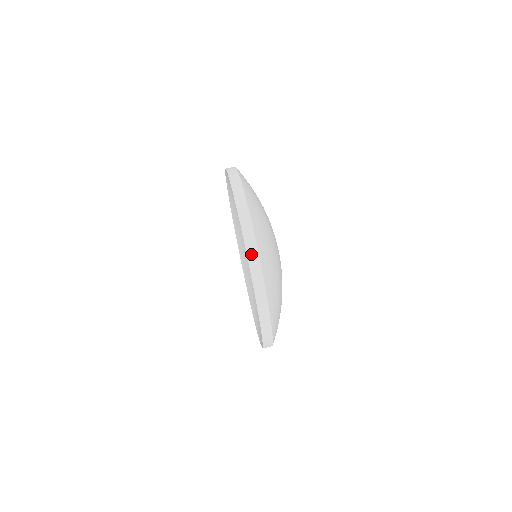
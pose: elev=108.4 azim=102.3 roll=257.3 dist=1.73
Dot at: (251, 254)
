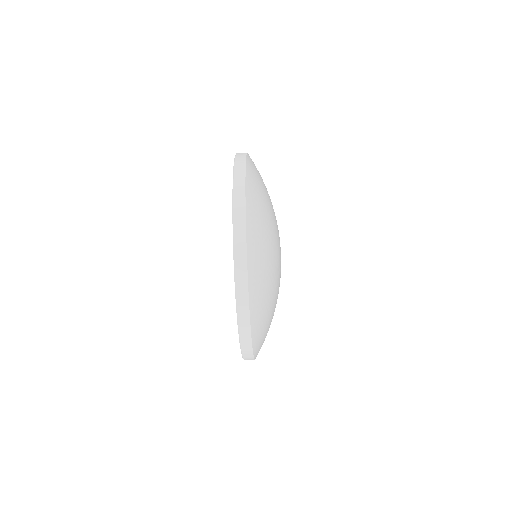
Dot at: occluded
